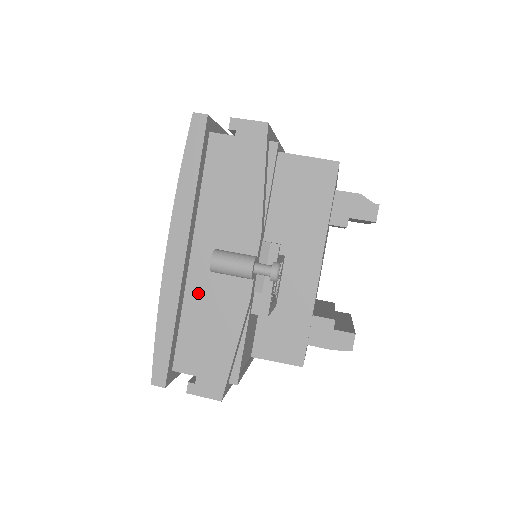
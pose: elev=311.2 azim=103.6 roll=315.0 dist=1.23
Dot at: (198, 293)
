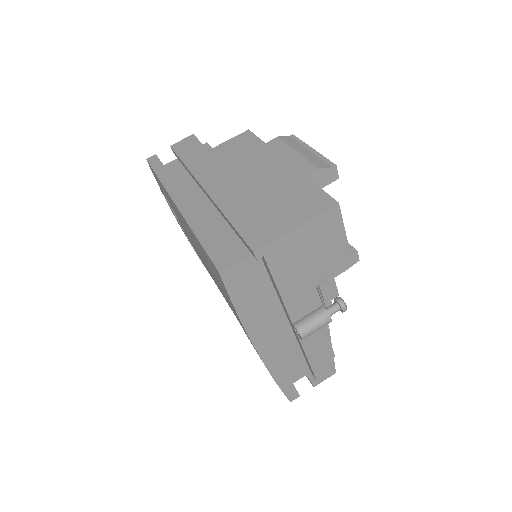
Dot at: (286, 345)
